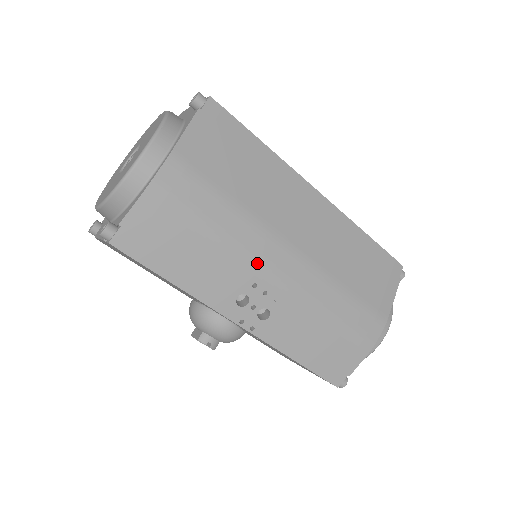
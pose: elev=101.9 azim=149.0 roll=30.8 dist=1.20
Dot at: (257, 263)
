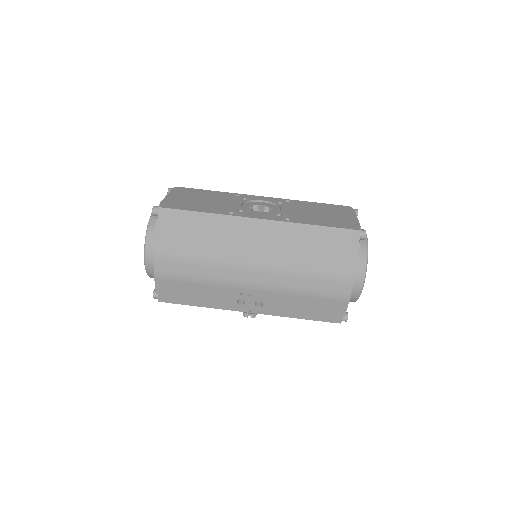
Dot at: (234, 284)
